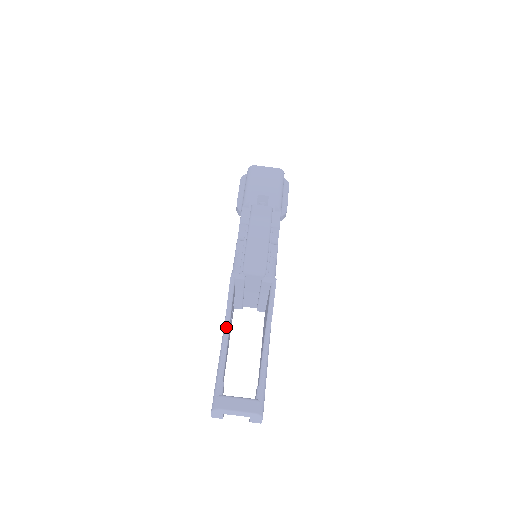
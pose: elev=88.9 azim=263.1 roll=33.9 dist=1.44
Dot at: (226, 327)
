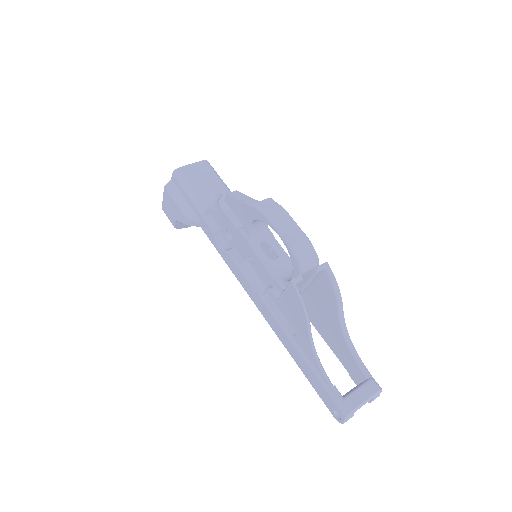
Dot at: (310, 335)
